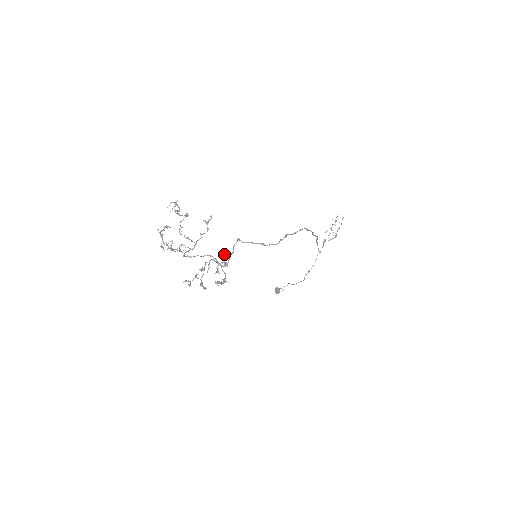
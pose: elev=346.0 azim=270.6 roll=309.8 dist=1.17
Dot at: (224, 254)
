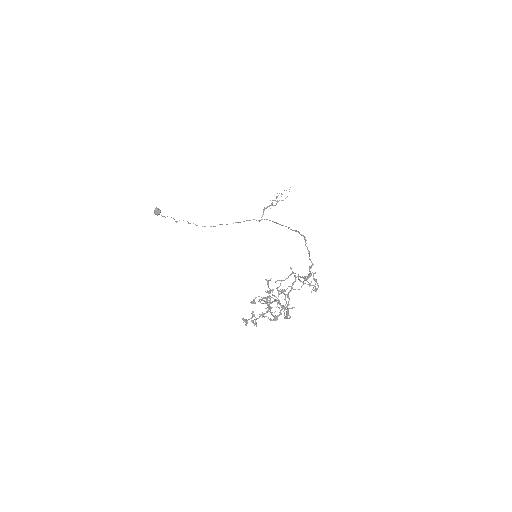
Dot at: (268, 281)
